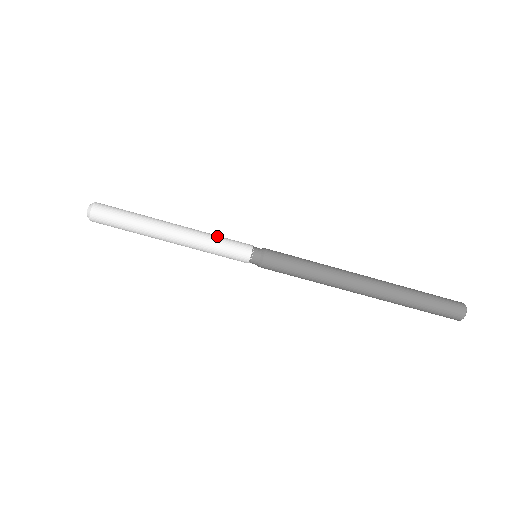
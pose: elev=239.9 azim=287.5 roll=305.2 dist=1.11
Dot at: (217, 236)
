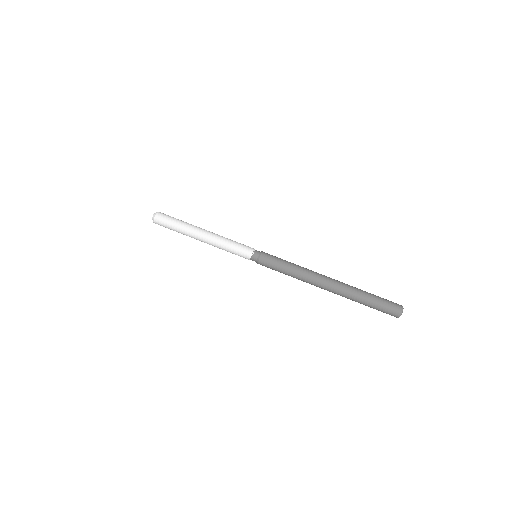
Dot at: (231, 241)
